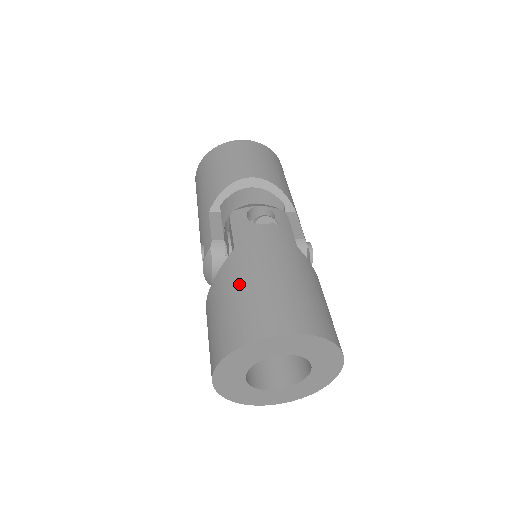
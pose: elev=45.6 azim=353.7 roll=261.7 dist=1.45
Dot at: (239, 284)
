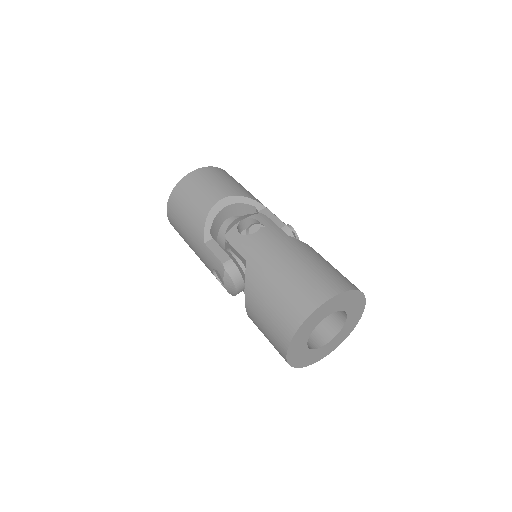
Dot at: (268, 286)
